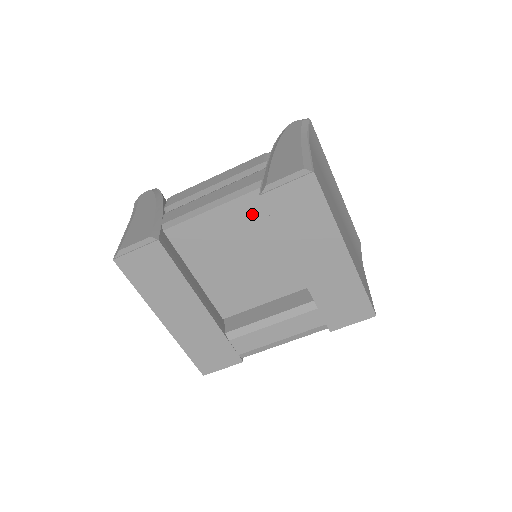
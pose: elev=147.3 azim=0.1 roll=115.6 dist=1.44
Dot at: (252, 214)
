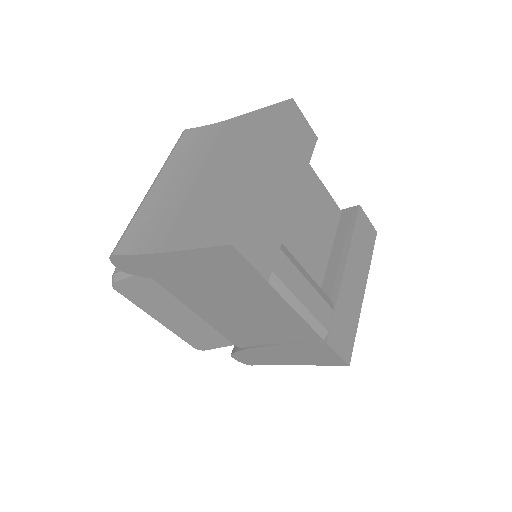
Dot at: (330, 214)
